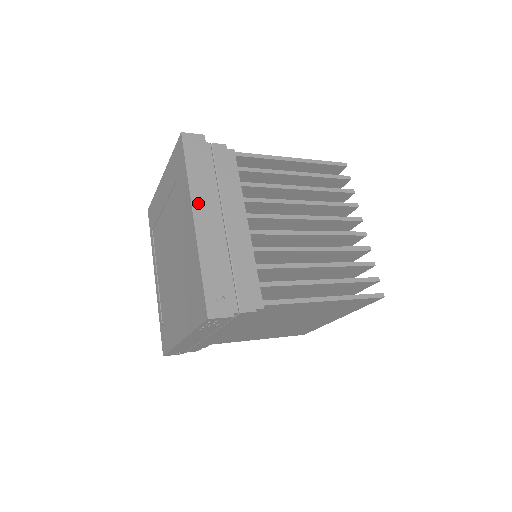
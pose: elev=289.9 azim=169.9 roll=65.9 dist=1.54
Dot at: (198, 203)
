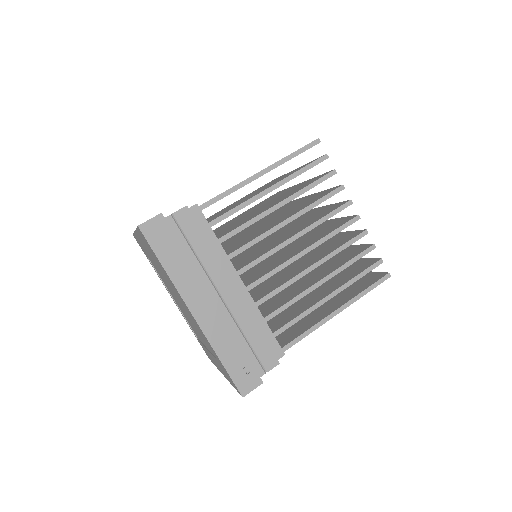
Dot at: (189, 296)
